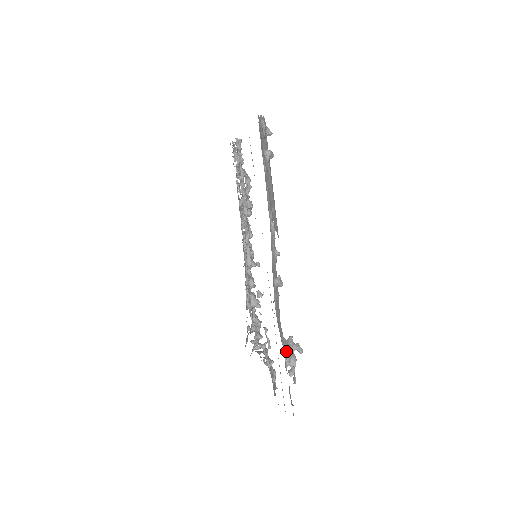
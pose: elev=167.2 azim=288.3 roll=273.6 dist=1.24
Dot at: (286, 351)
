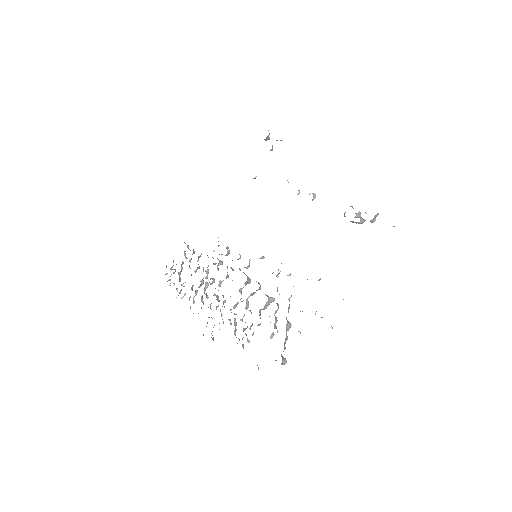
Dot at: (353, 208)
